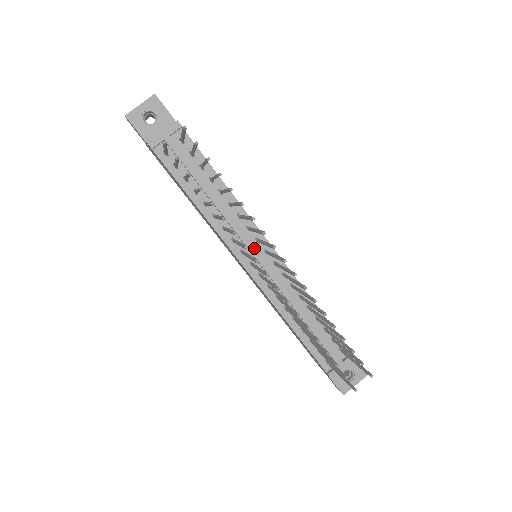
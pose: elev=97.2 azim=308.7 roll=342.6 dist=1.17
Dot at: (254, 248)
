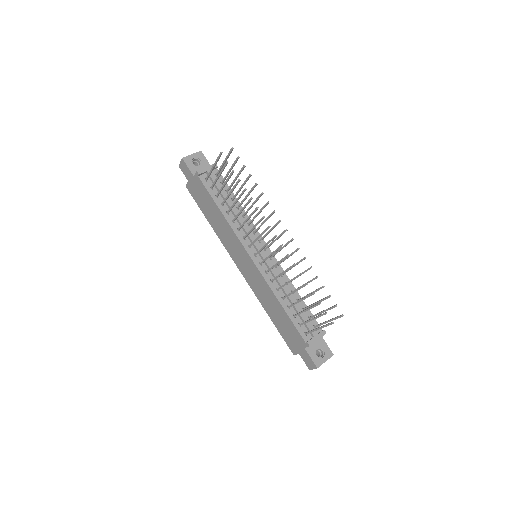
Dot at: (258, 244)
